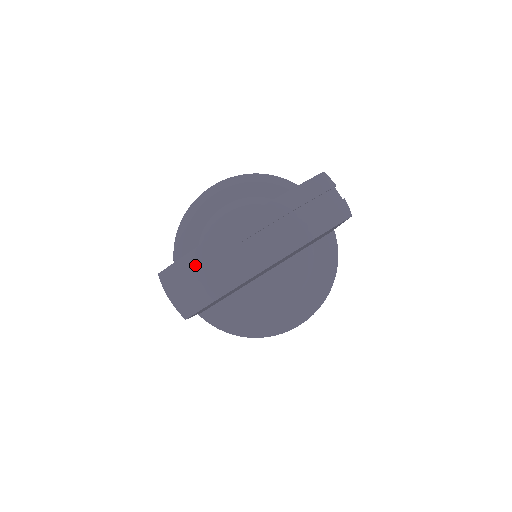
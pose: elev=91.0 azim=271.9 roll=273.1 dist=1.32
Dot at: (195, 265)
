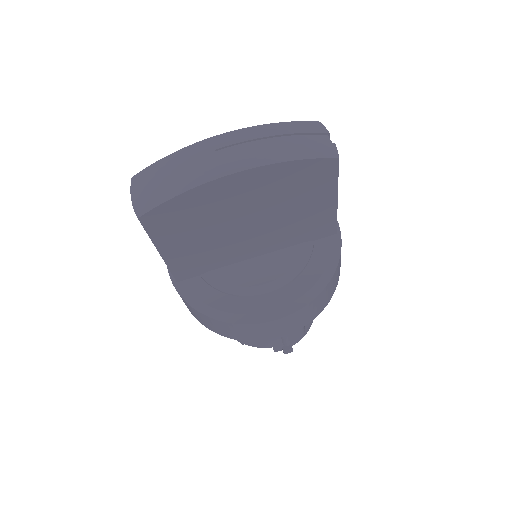
Dot at: (165, 166)
